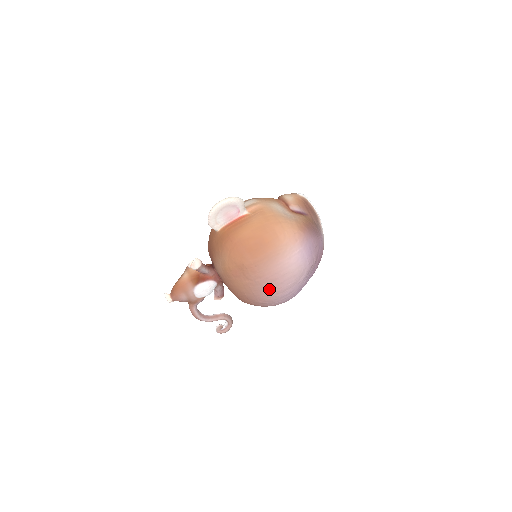
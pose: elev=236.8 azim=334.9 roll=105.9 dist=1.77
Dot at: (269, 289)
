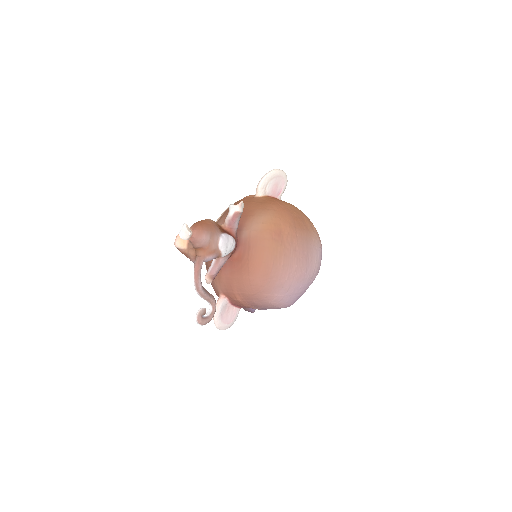
Dot at: (298, 267)
